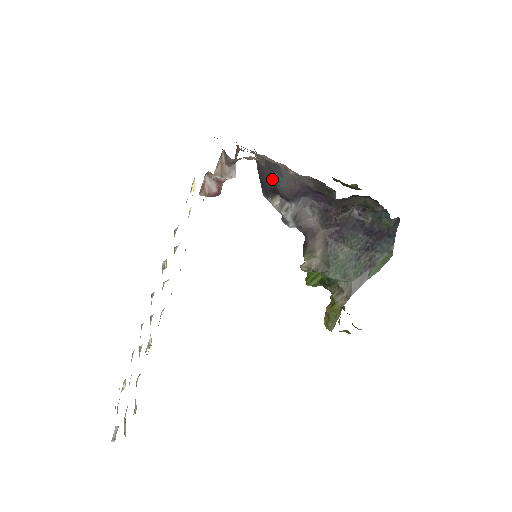
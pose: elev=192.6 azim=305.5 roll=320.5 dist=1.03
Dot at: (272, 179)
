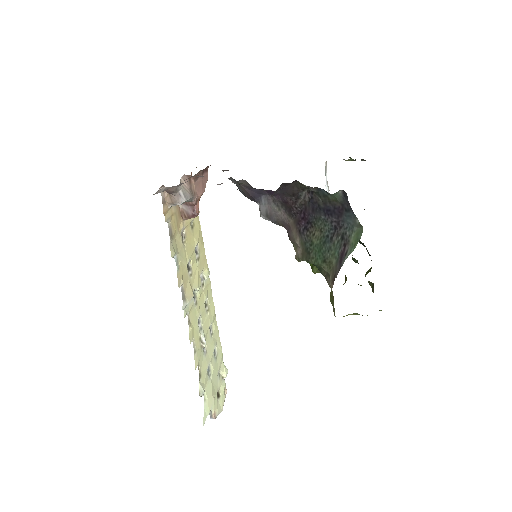
Dot at: occluded
